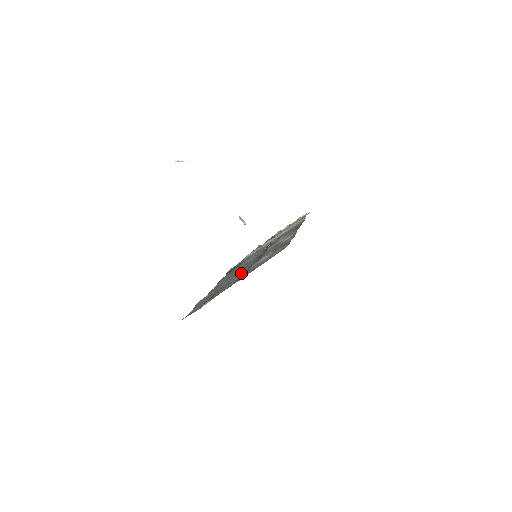
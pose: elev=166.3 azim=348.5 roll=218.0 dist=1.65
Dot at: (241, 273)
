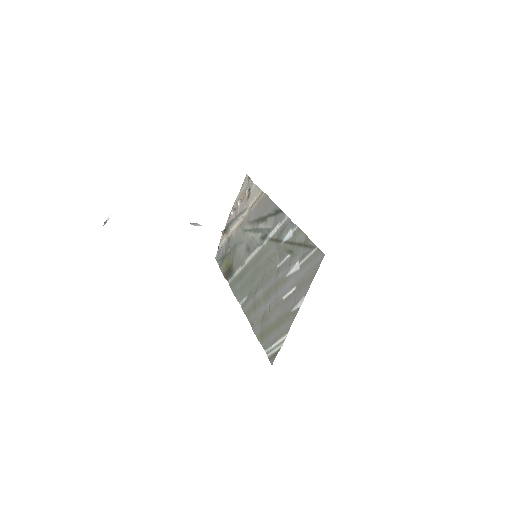
Dot at: (281, 290)
